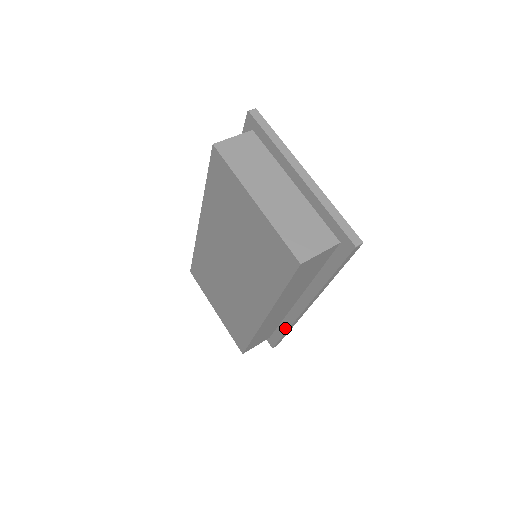
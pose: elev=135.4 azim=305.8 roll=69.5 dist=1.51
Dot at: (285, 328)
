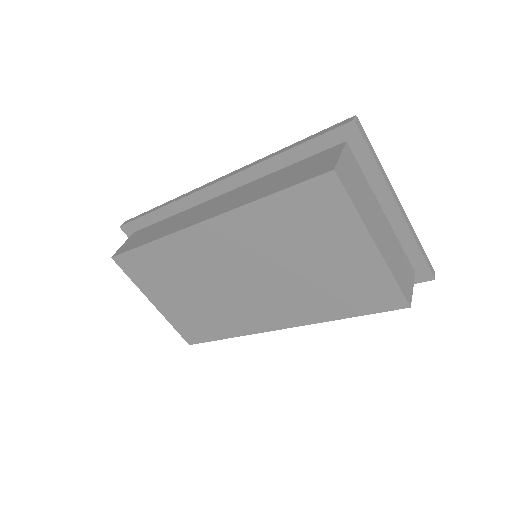
Dot at: occluded
